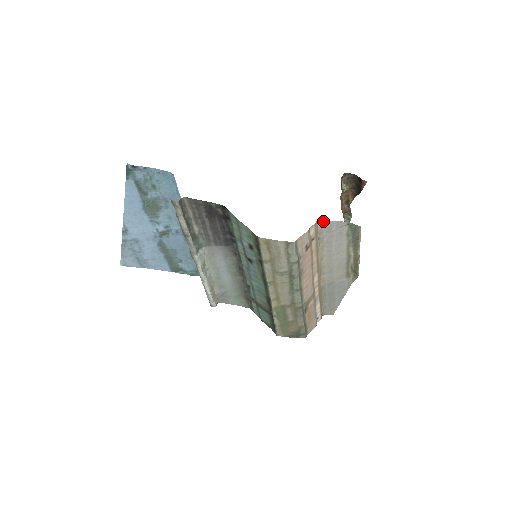
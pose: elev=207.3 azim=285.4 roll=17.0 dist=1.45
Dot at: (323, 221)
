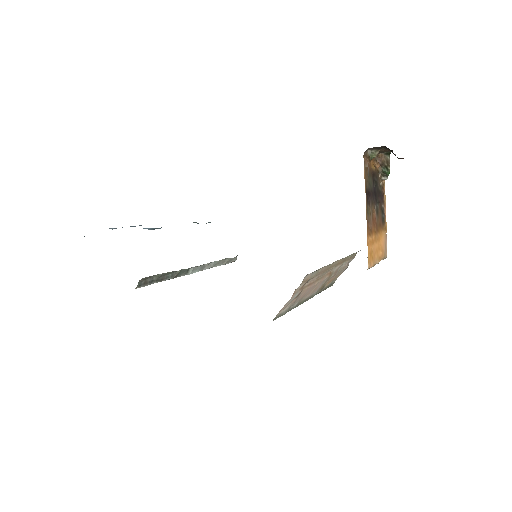
Dot at: occluded
